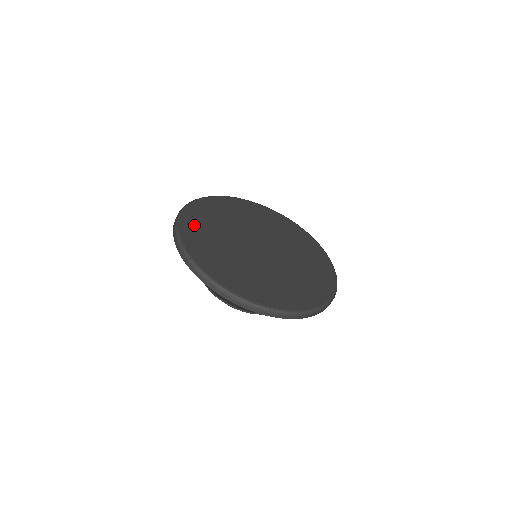
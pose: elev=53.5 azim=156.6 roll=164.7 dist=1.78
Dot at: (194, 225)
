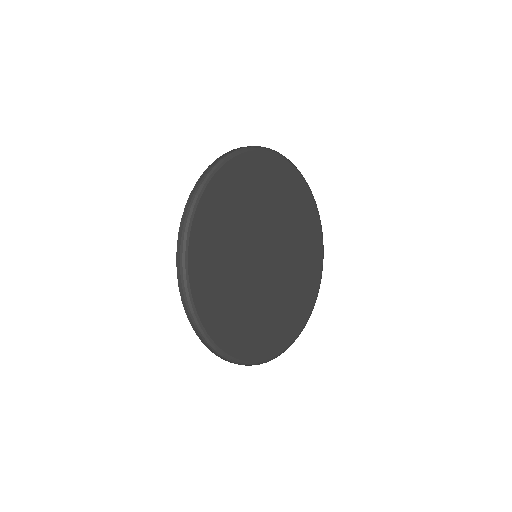
Dot at: (211, 217)
